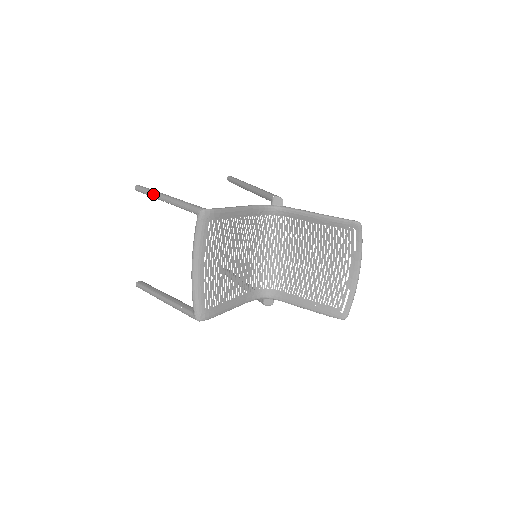
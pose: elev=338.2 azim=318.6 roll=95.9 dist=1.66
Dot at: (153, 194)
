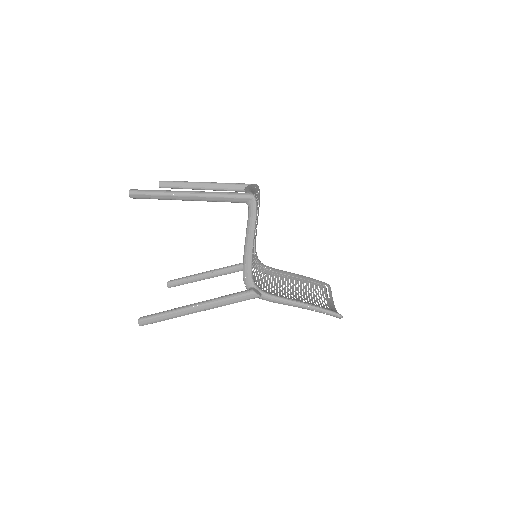
Dot at: occluded
